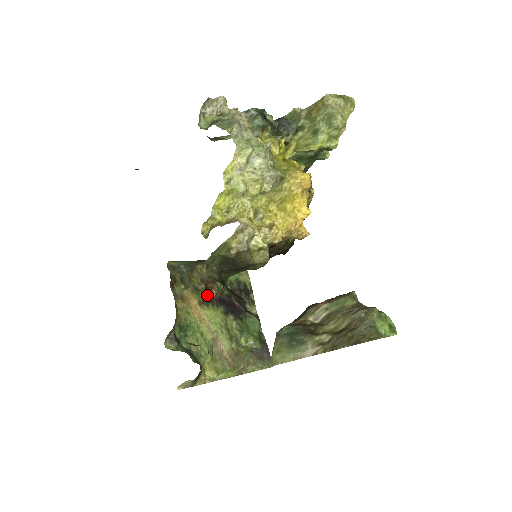
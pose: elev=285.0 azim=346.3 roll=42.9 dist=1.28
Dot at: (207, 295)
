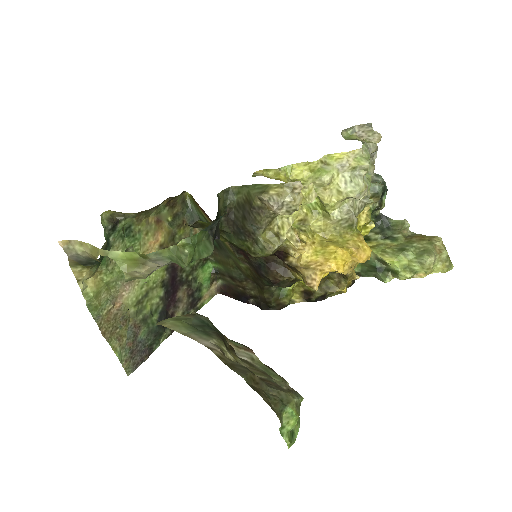
Dot at: occluded
